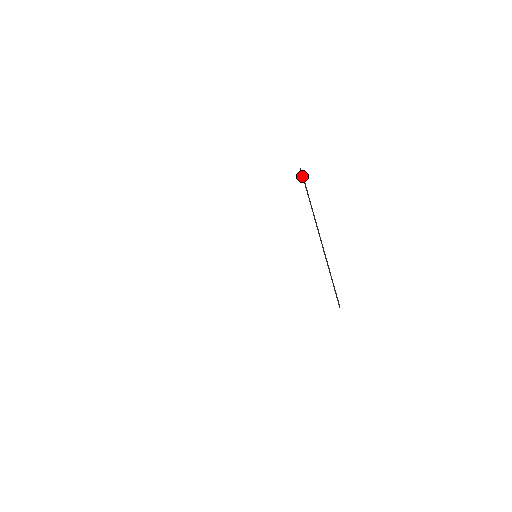
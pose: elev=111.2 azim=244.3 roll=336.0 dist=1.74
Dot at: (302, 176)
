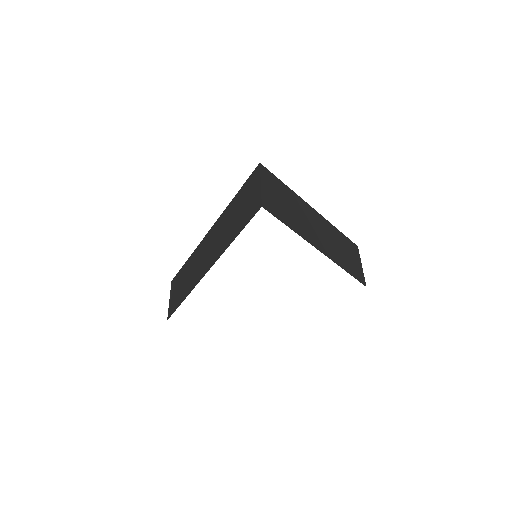
Dot at: (271, 210)
